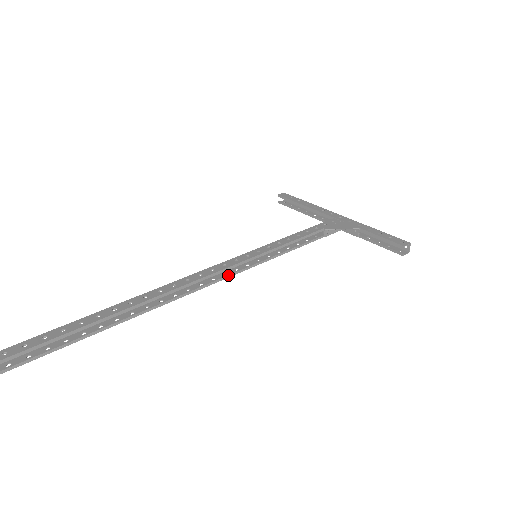
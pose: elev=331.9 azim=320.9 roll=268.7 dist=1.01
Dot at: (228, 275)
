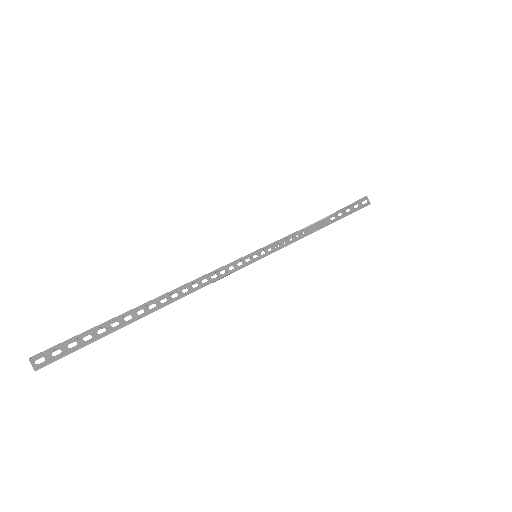
Dot at: (237, 268)
